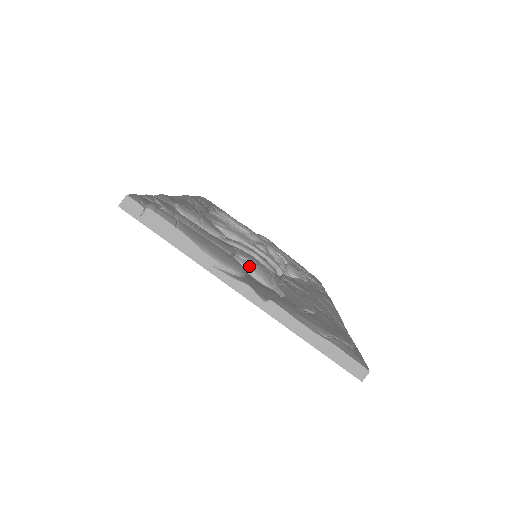
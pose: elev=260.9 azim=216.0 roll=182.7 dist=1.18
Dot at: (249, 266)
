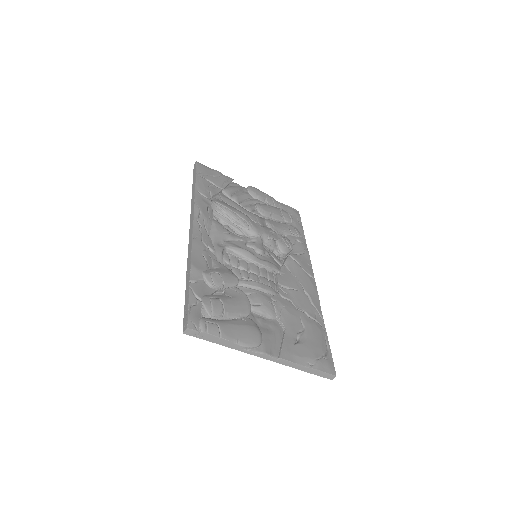
Dot at: (260, 311)
